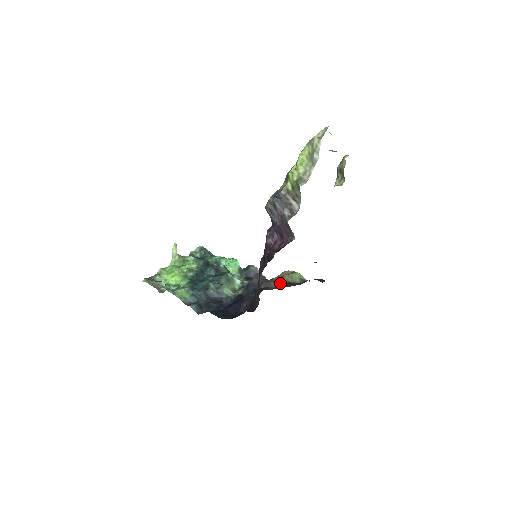
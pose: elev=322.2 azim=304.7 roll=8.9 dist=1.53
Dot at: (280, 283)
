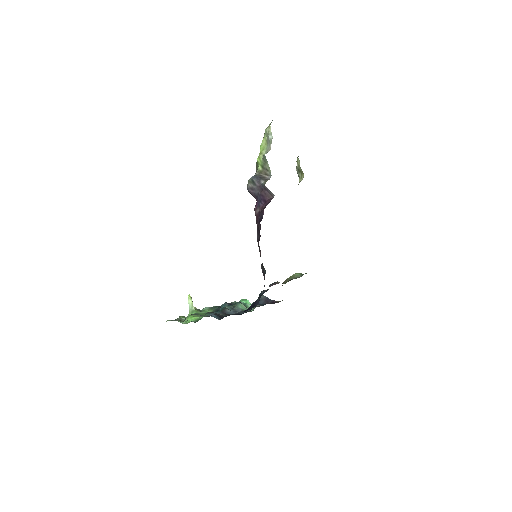
Dot at: (285, 283)
